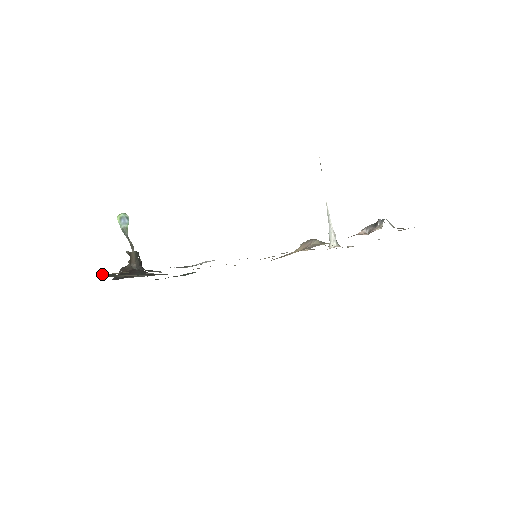
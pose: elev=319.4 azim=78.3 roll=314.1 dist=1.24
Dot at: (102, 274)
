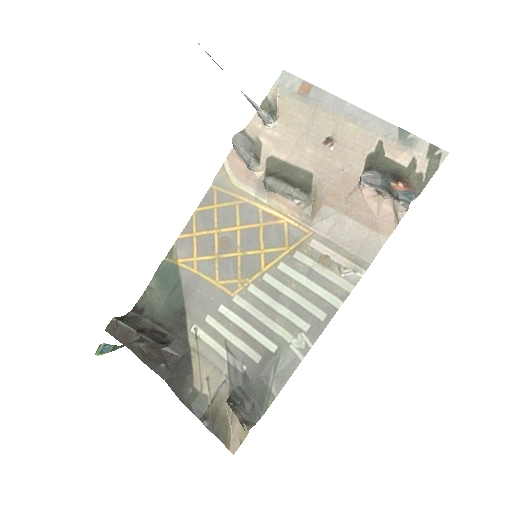
Dot at: (223, 435)
